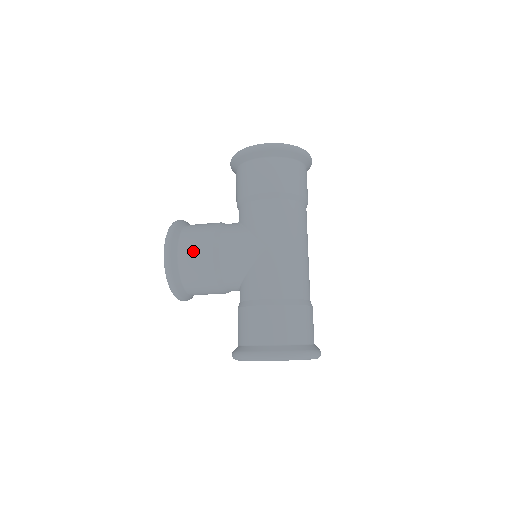
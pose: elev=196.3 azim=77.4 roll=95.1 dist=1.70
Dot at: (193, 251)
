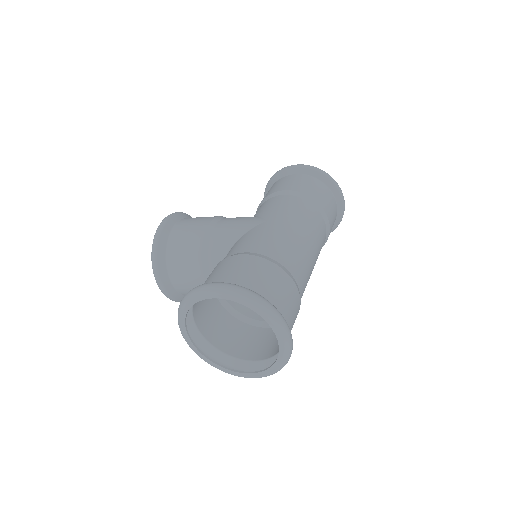
Dot at: (192, 222)
